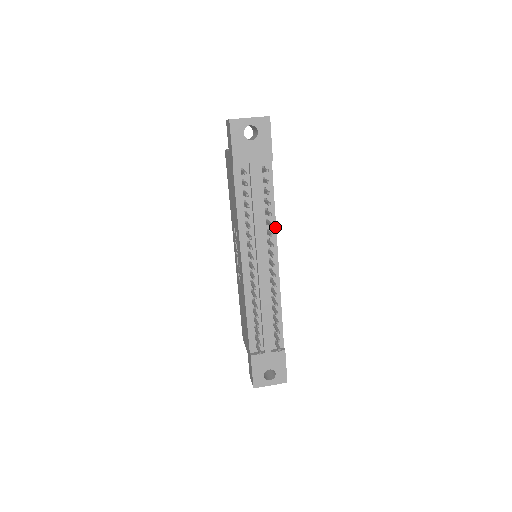
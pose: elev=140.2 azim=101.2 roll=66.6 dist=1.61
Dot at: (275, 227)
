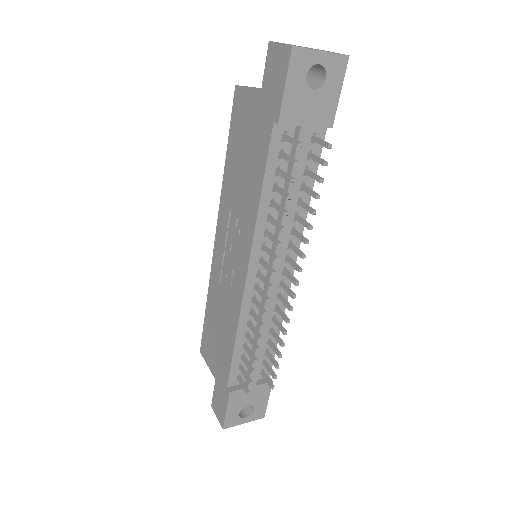
Dot at: occluded
